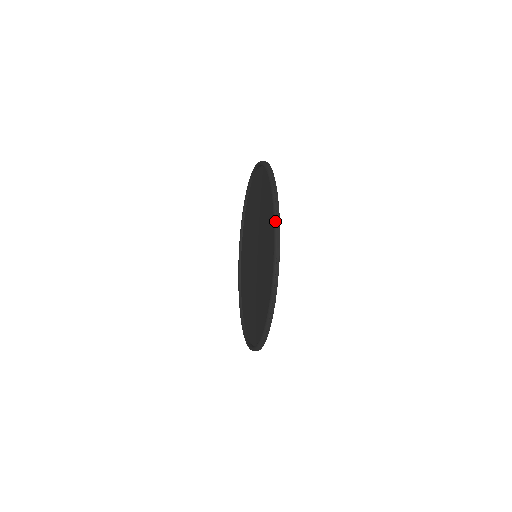
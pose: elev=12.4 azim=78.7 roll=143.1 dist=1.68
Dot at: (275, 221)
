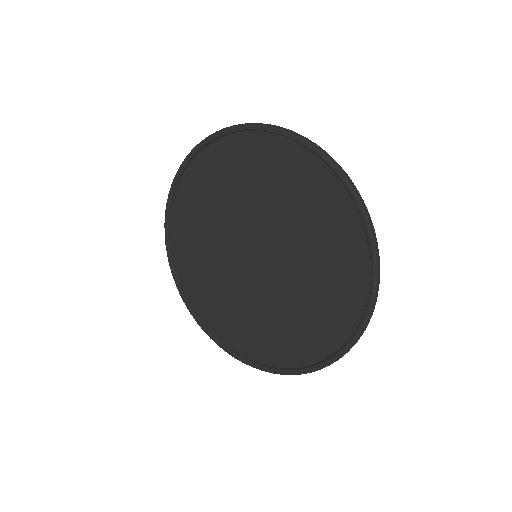
Dot at: (364, 210)
